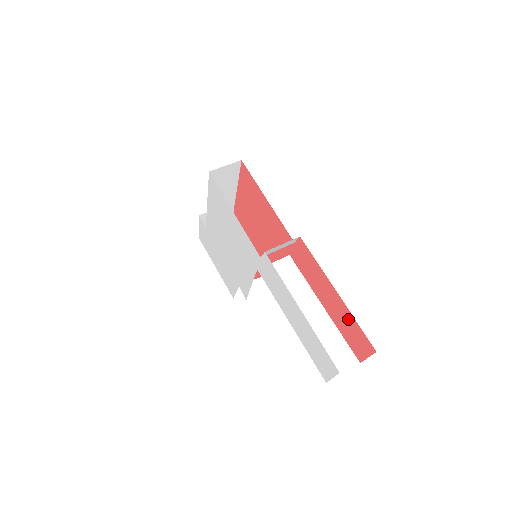
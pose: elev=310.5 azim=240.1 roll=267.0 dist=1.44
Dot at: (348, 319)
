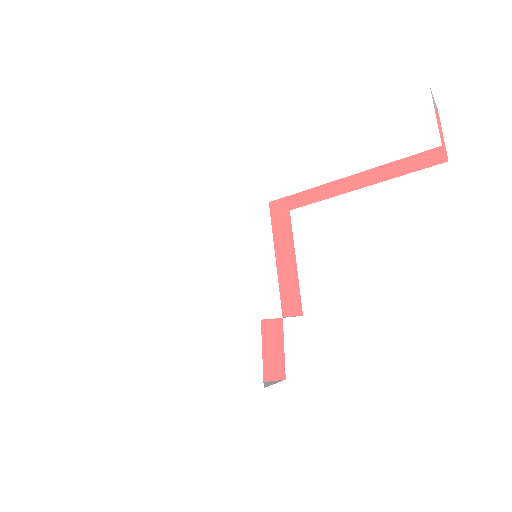
Dot at: occluded
